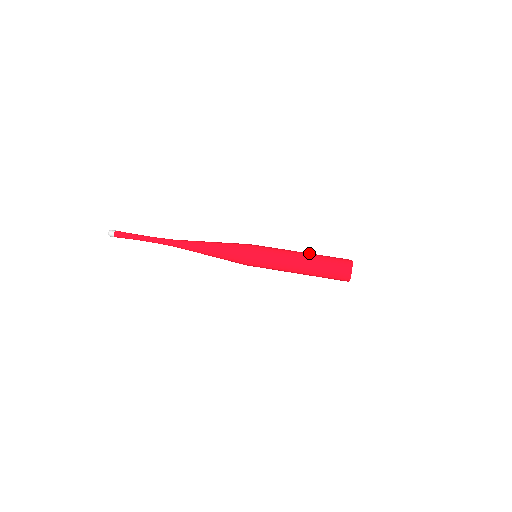
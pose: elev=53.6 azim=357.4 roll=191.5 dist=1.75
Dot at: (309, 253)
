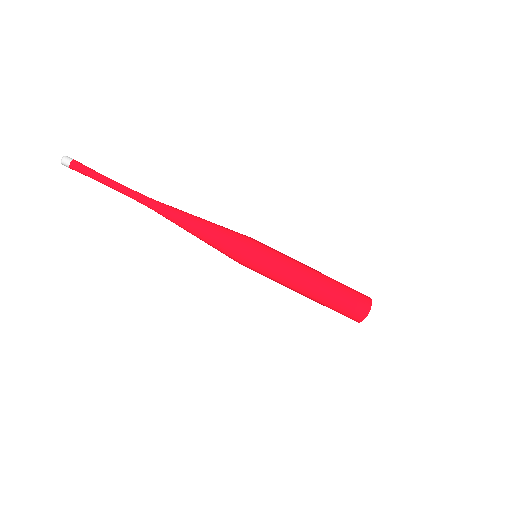
Dot at: occluded
